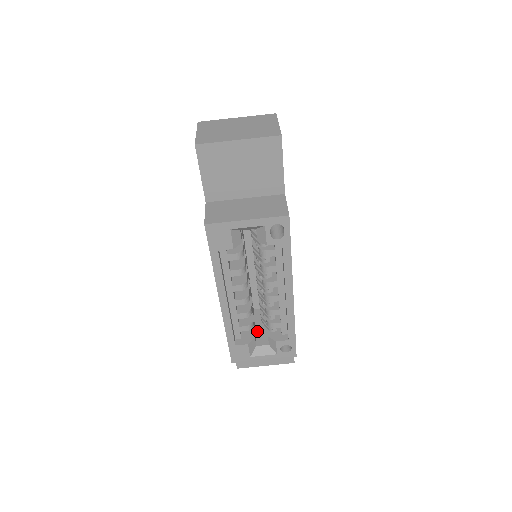
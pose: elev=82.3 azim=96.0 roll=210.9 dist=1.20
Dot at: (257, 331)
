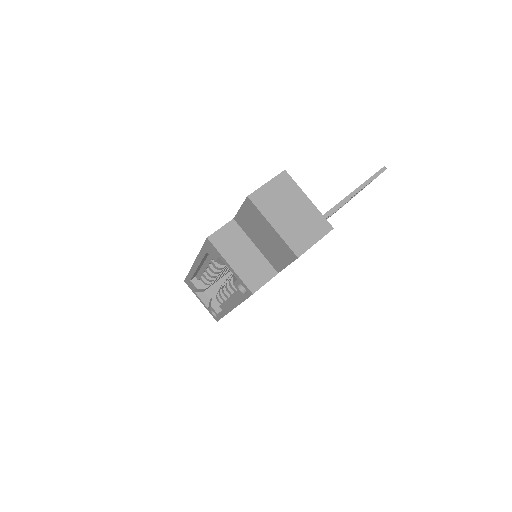
Dot at: (217, 284)
